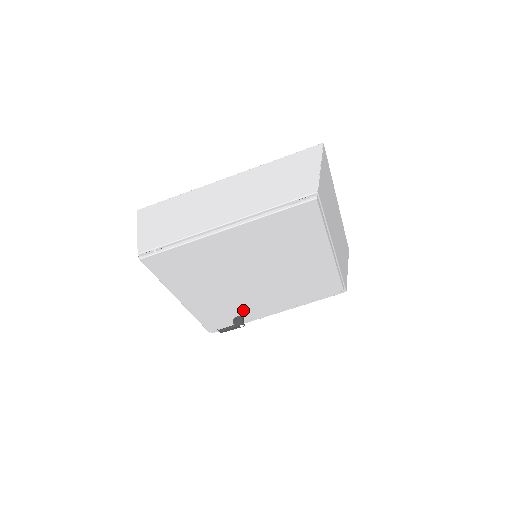
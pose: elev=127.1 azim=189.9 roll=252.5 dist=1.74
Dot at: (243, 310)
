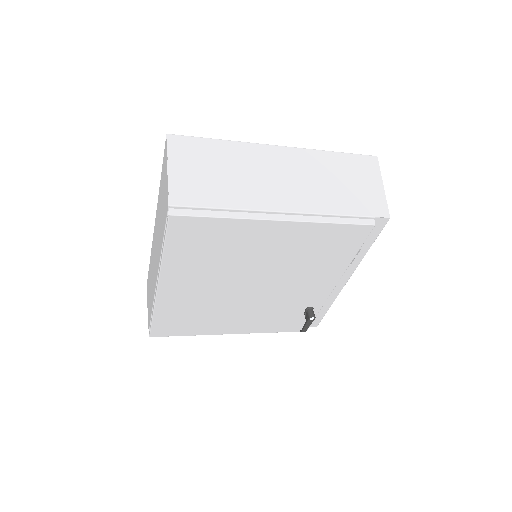
Dot at: (300, 304)
